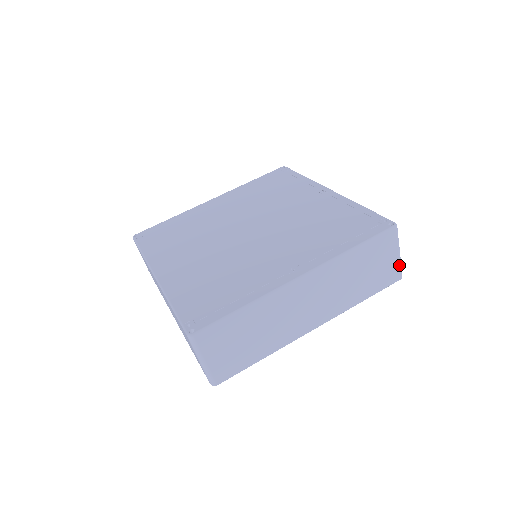
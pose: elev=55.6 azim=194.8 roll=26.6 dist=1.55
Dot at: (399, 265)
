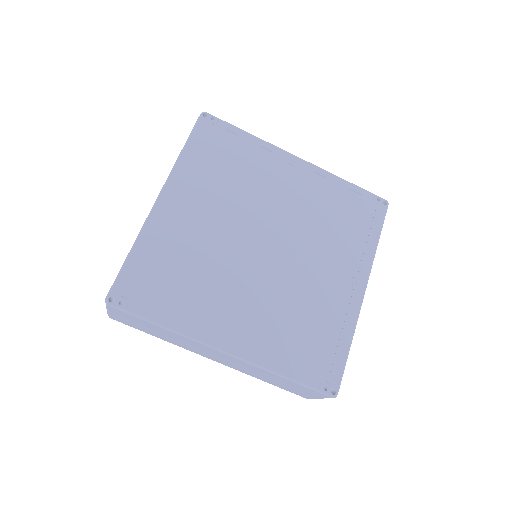
Dot at: occluded
